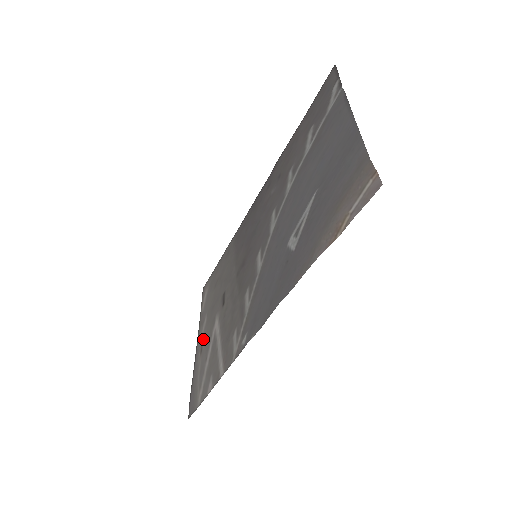
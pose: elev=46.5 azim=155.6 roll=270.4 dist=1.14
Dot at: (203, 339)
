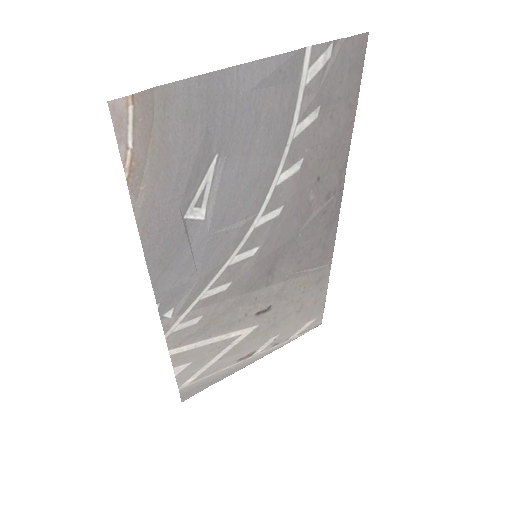
Dot at: (251, 351)
